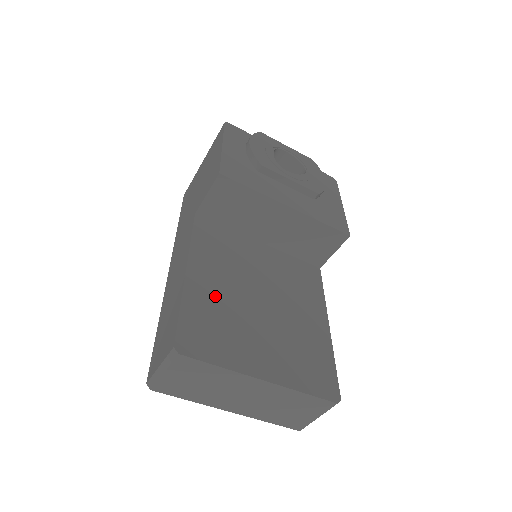
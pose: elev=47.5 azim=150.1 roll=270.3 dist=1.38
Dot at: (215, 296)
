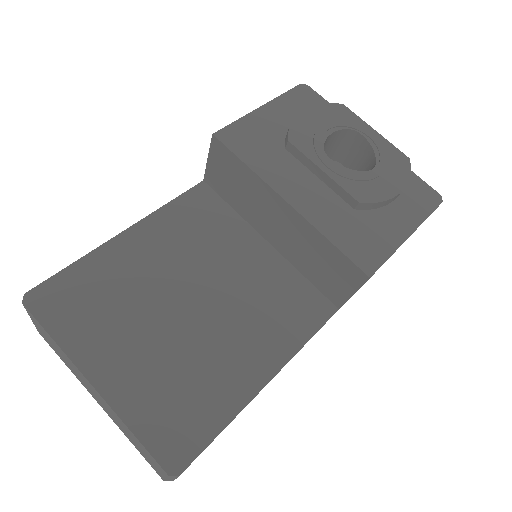
Dot at: (131, 270)
